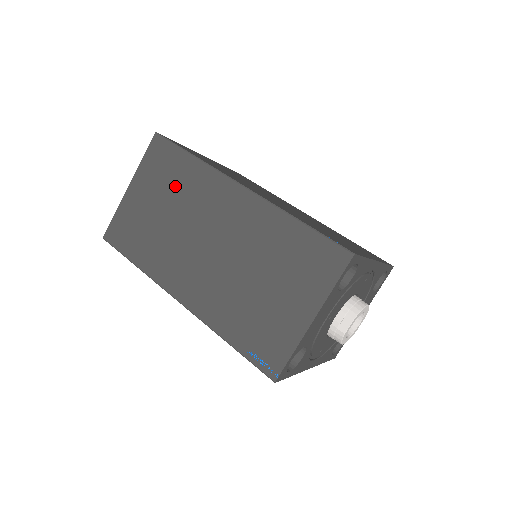
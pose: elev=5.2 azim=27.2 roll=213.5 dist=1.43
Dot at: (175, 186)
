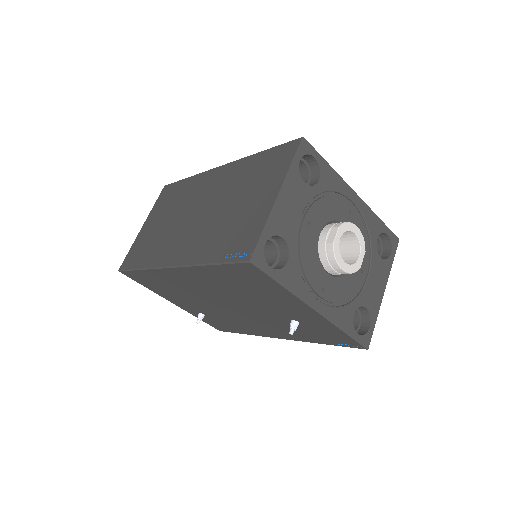
Dot at: (175, 201)
